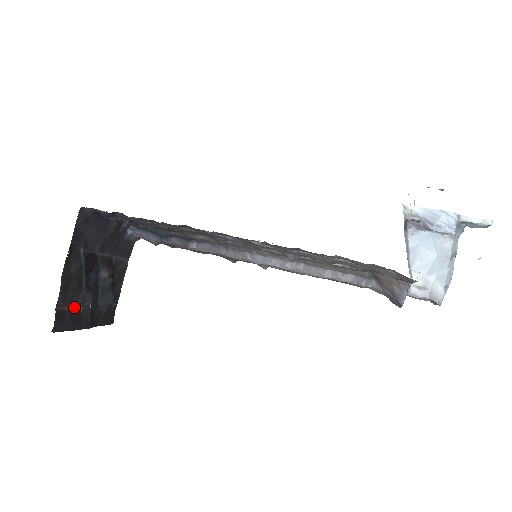
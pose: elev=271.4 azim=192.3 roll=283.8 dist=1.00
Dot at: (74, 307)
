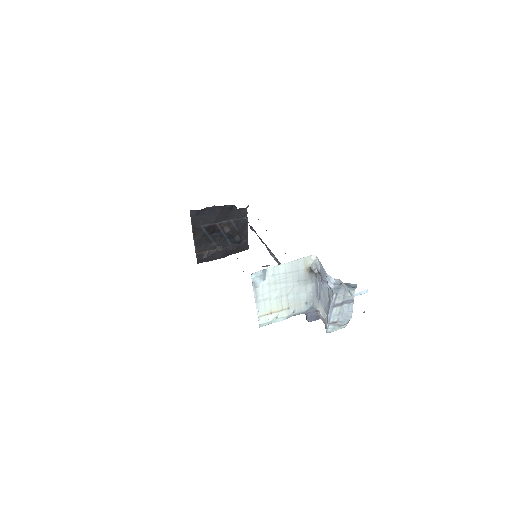
Dot at: (210, 250)
